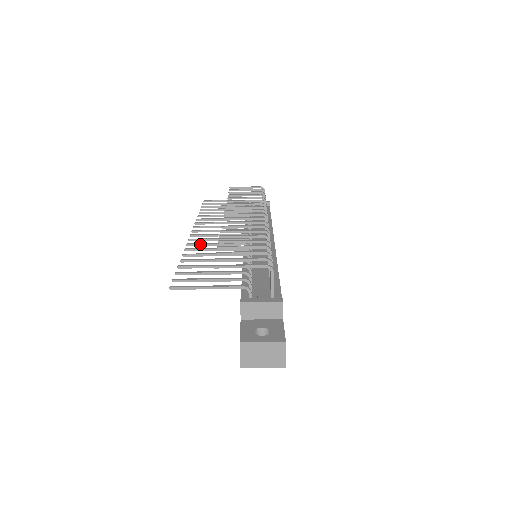
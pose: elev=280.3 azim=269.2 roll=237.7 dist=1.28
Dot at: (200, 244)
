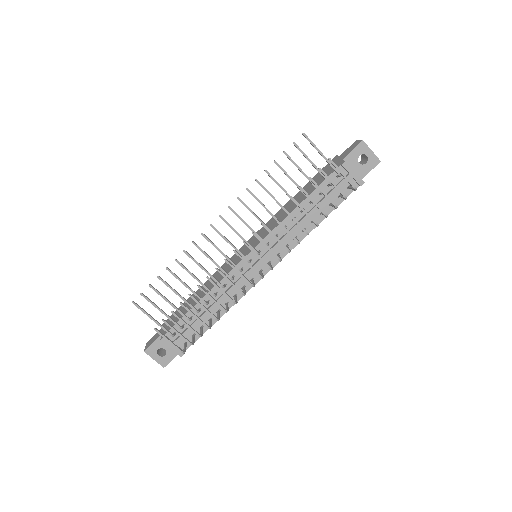
Dot at: (201, 251)
